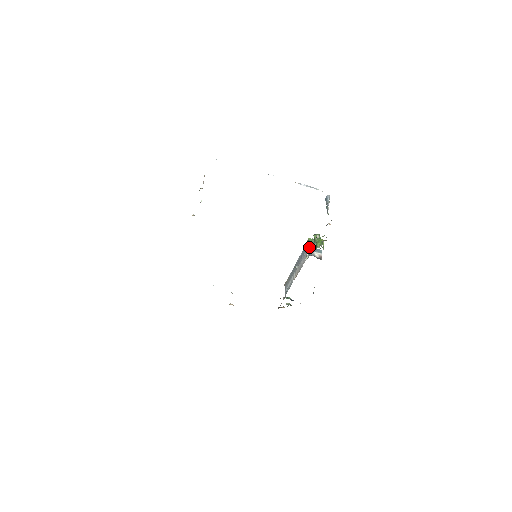
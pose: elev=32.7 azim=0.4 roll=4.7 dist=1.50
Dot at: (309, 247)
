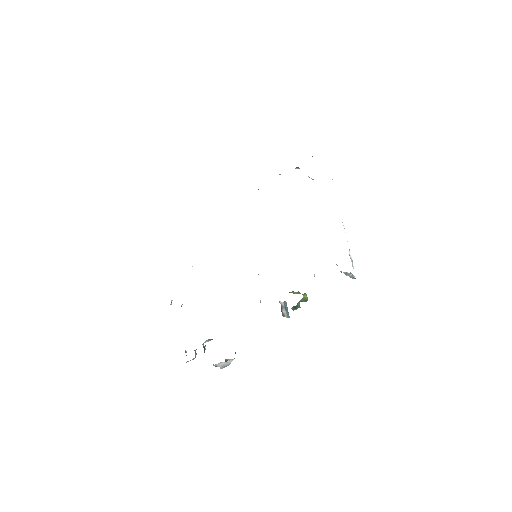
Dot at: (292, 291)
